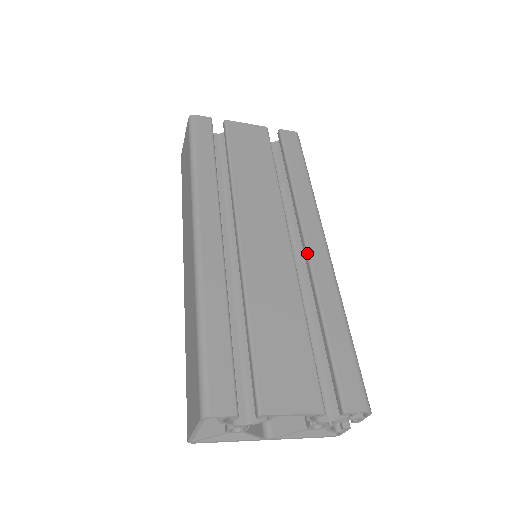
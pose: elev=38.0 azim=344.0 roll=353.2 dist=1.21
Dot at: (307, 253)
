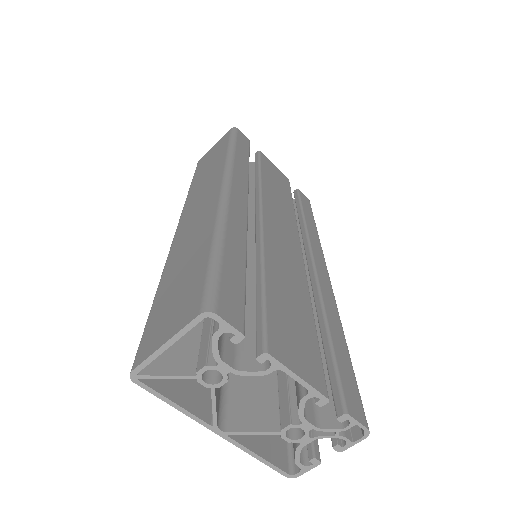
Dot at: (315, 271)
